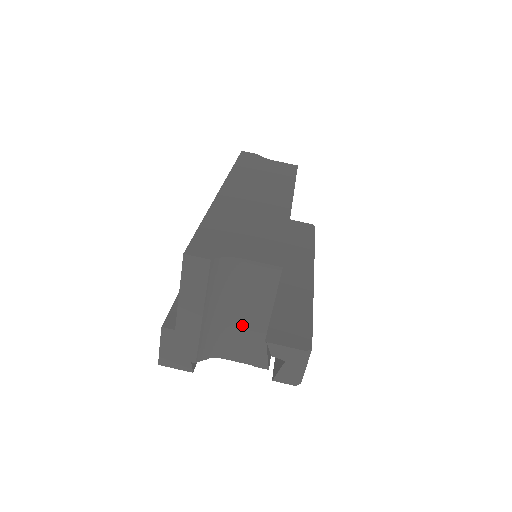
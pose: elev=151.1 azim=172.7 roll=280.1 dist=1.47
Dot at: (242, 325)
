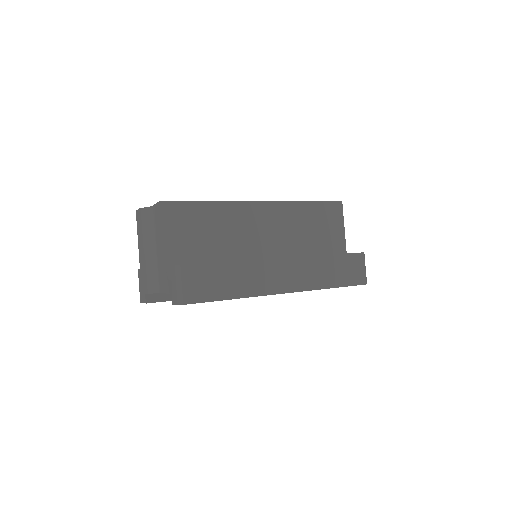
Dot at: (160, 257)
